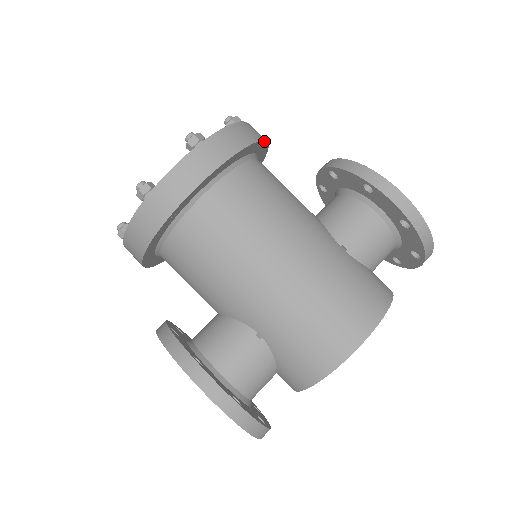
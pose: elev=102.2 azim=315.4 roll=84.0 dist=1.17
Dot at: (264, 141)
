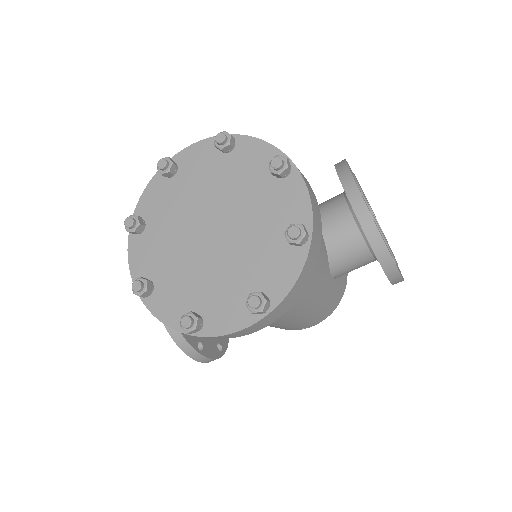
Dot at: (320, 241)
